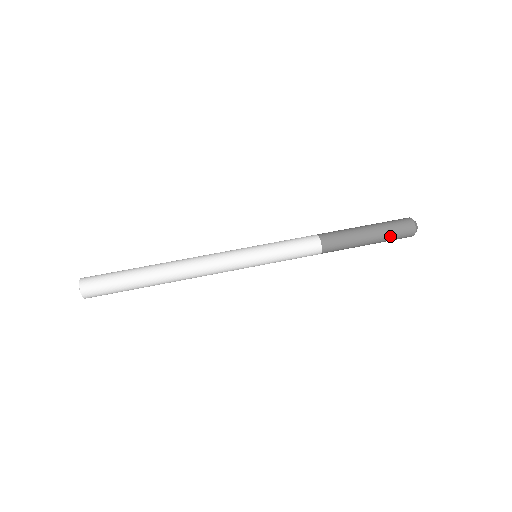
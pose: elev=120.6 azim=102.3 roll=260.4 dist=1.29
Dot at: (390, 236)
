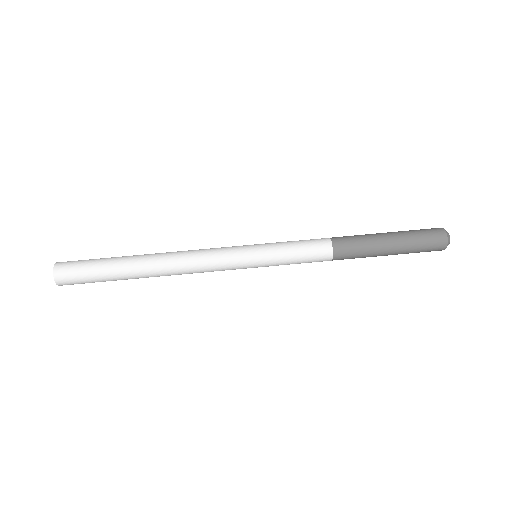
Dot at: occluded
